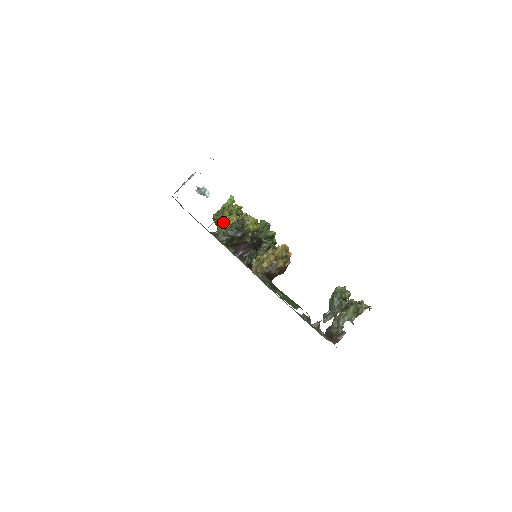
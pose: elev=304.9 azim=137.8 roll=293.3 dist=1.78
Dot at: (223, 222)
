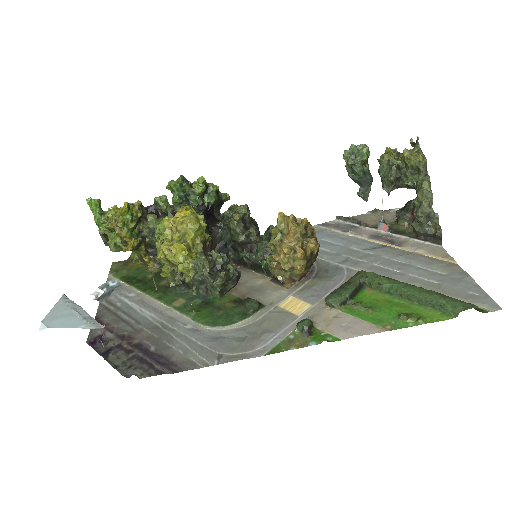
Dot at: (137, 246)
